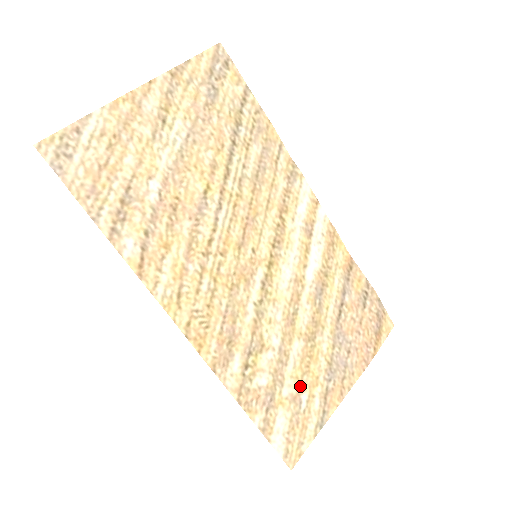
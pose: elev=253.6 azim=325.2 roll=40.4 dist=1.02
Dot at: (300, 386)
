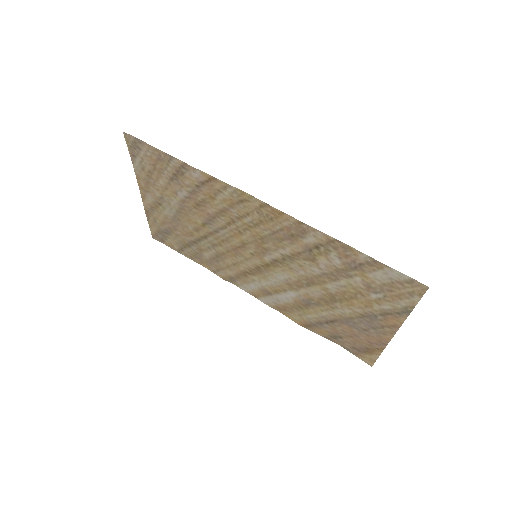
Dot at: (362, 292)
